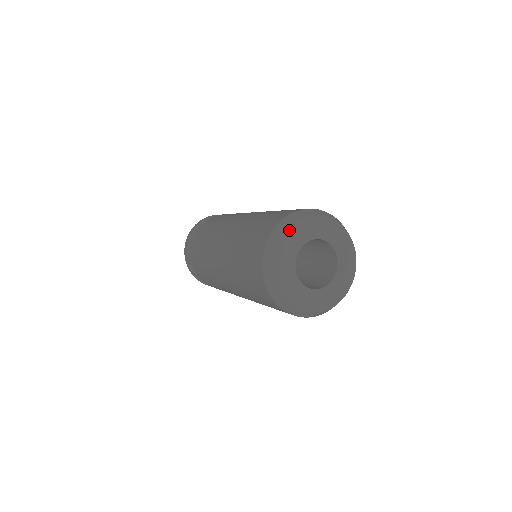
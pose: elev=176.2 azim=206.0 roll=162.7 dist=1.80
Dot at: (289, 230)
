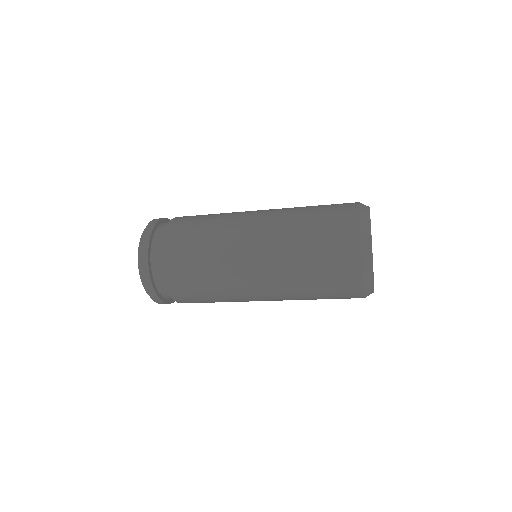
Dot at: (371, 239)
